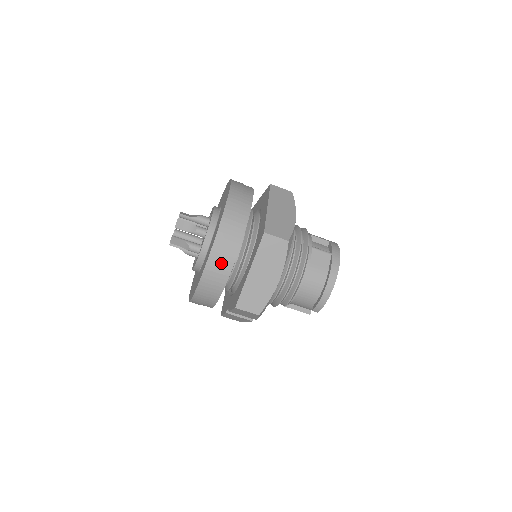
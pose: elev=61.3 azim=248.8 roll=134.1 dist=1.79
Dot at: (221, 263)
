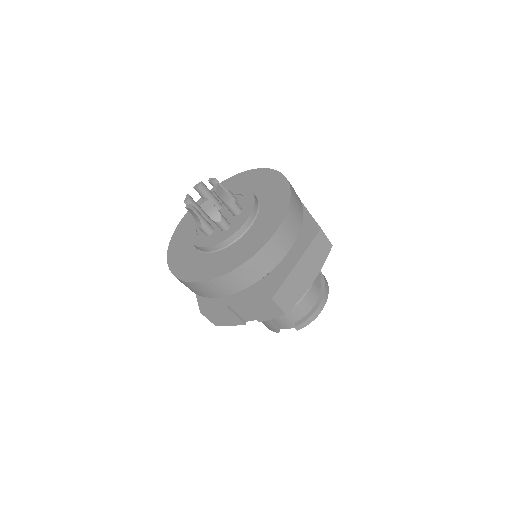
Dot at: (281, 244)
